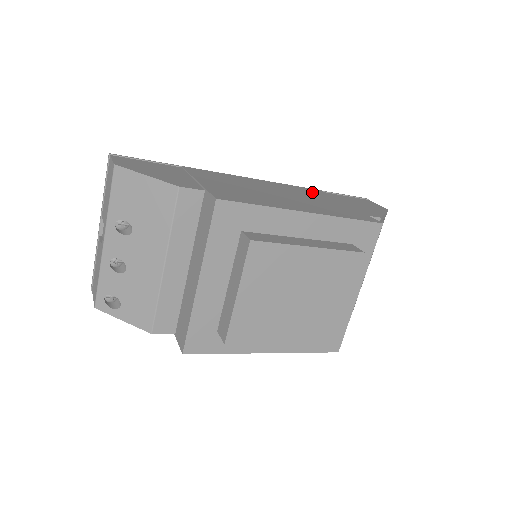
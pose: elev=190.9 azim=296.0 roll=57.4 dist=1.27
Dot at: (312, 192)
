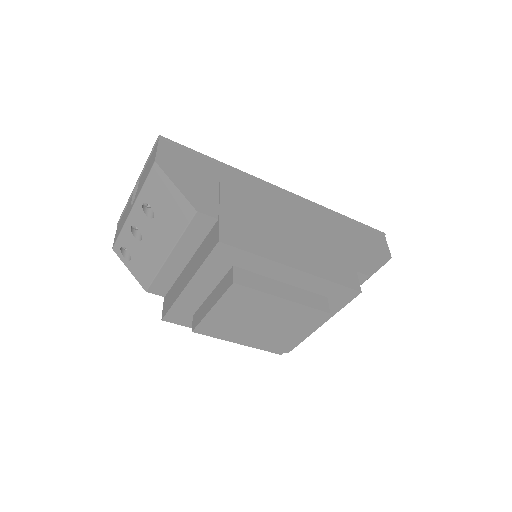
Dot at: (329, 220)
